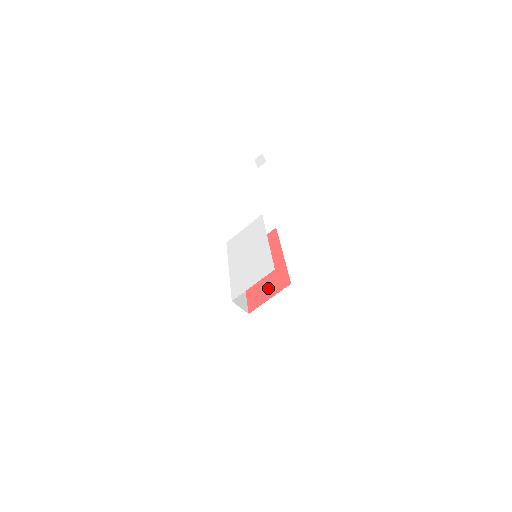
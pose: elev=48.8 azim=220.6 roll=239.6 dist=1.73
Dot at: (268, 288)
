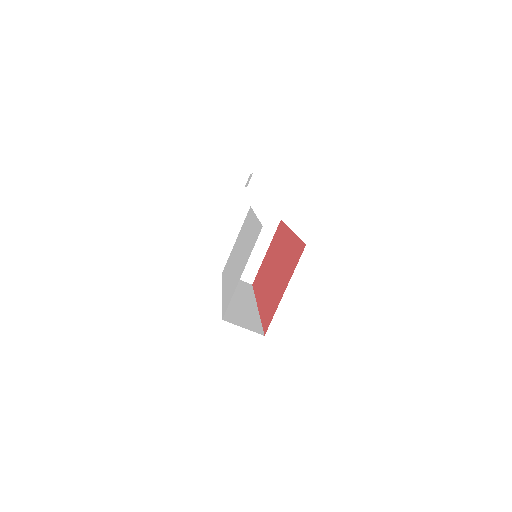
Dot at: (281, 281)
